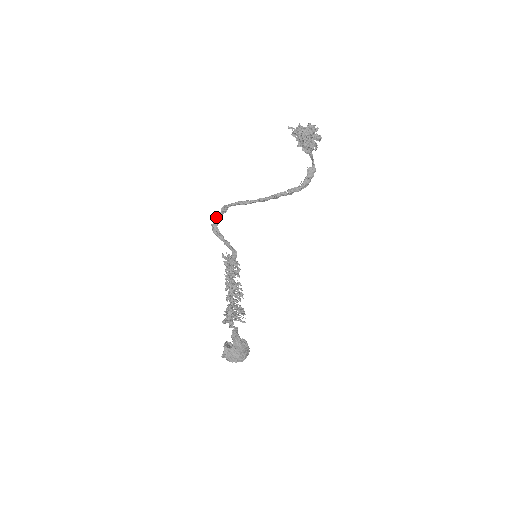
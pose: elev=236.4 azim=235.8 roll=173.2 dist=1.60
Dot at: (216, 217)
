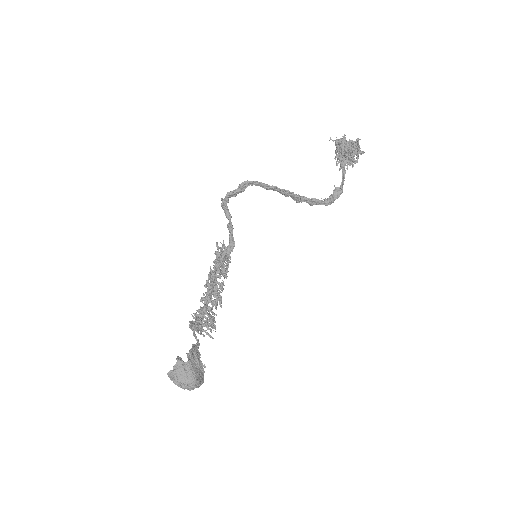
Dot at: (229, 193)
